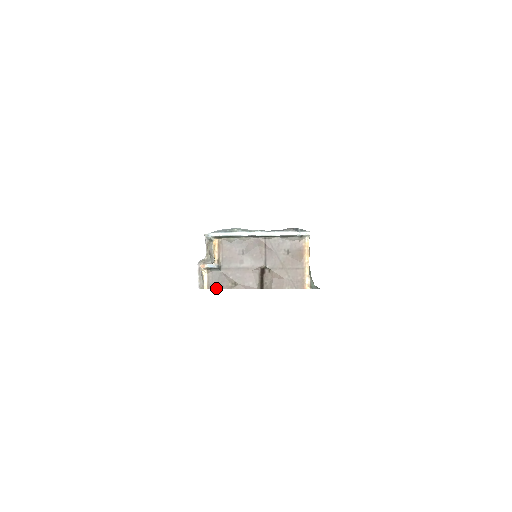
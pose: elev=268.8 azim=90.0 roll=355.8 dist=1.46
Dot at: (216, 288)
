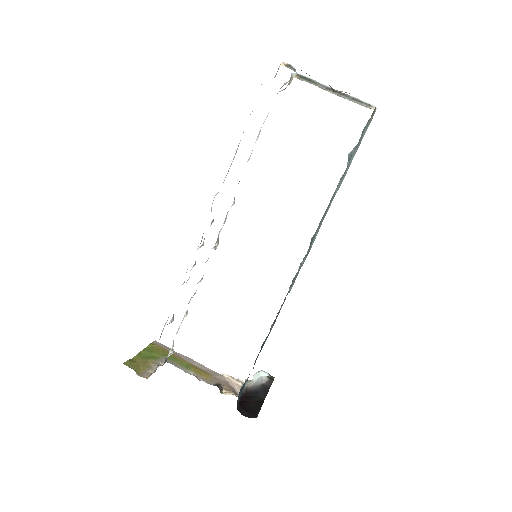
Dot at: occluded
